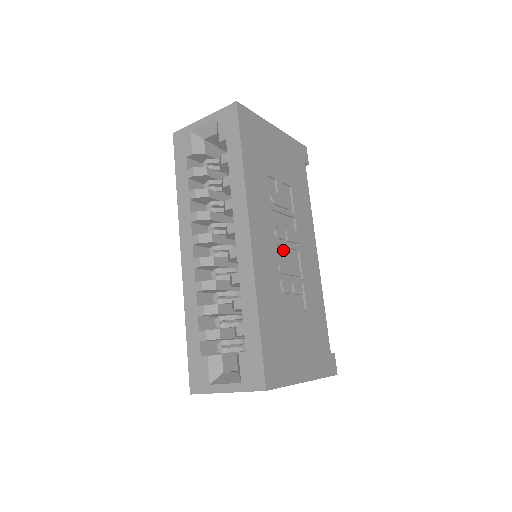
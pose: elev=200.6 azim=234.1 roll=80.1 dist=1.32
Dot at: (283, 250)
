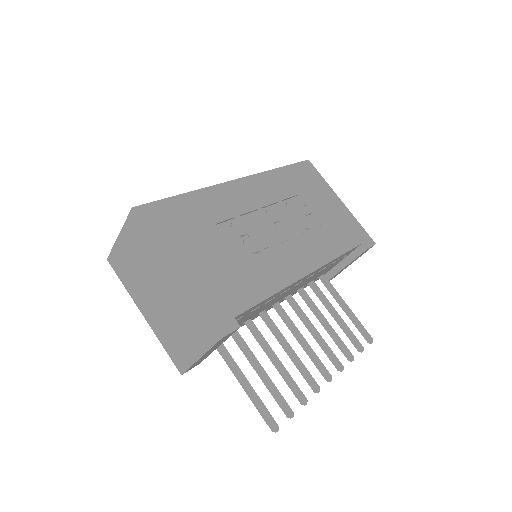
Dot at: (265, 224)
